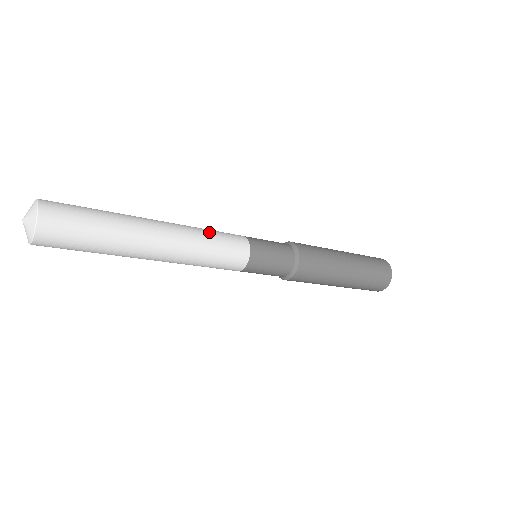
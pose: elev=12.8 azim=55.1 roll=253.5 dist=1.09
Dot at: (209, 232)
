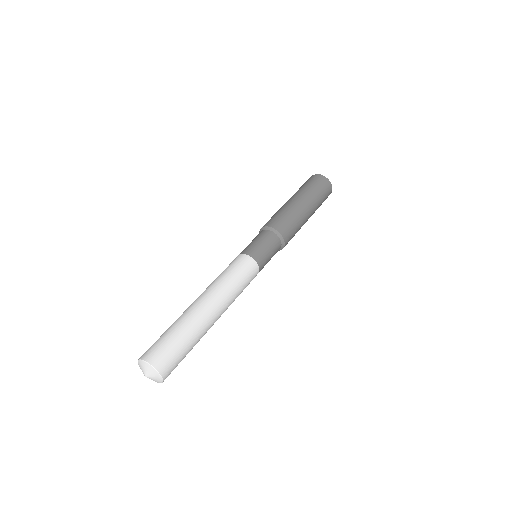
Dot at: (240, 287)
